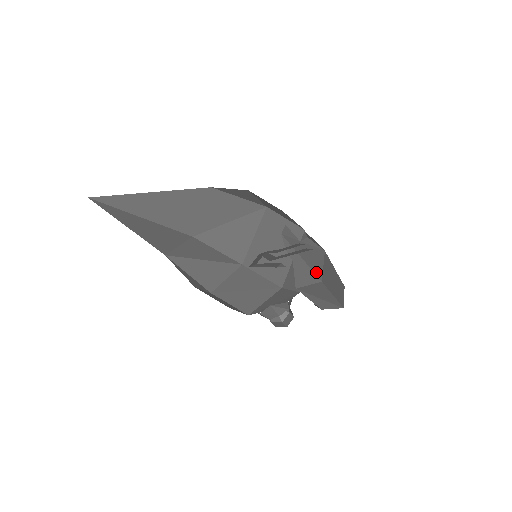
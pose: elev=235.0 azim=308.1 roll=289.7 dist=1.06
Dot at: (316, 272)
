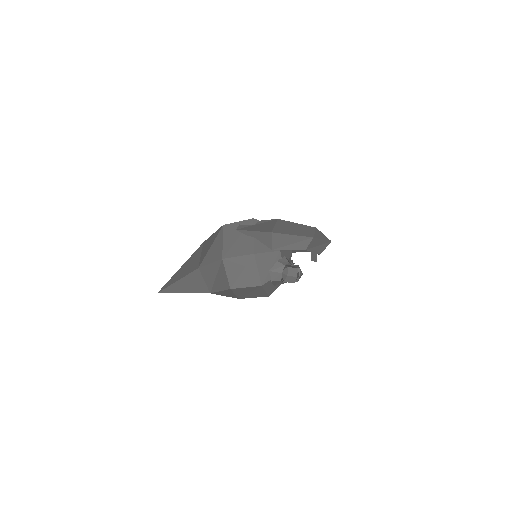
Dot at: (266, 231)
